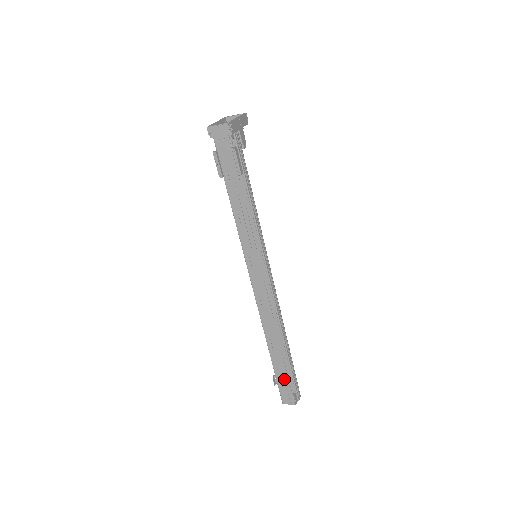
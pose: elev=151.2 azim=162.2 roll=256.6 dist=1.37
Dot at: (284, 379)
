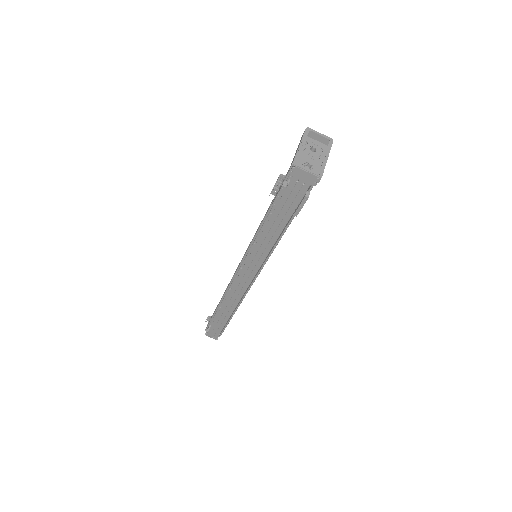
Dot at: (219, 327)
